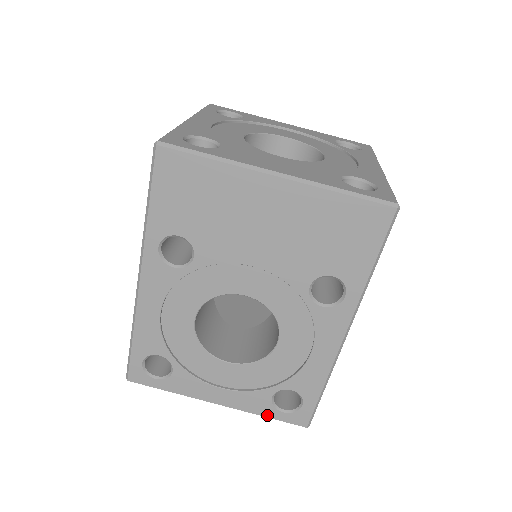
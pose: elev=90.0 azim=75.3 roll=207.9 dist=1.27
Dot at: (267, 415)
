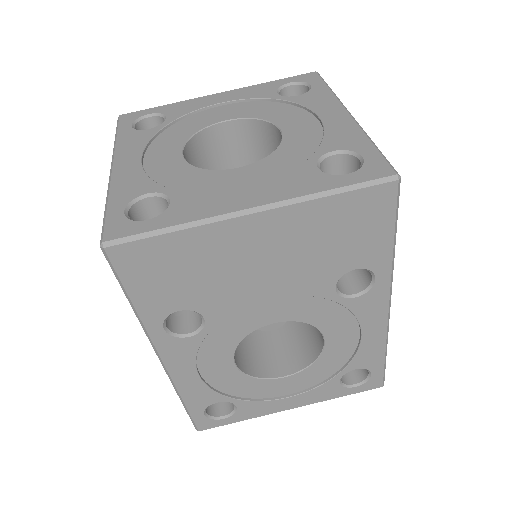
Dot at: (341, 395)
